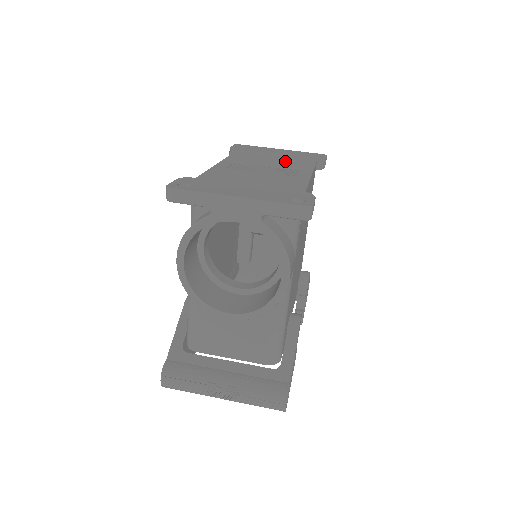
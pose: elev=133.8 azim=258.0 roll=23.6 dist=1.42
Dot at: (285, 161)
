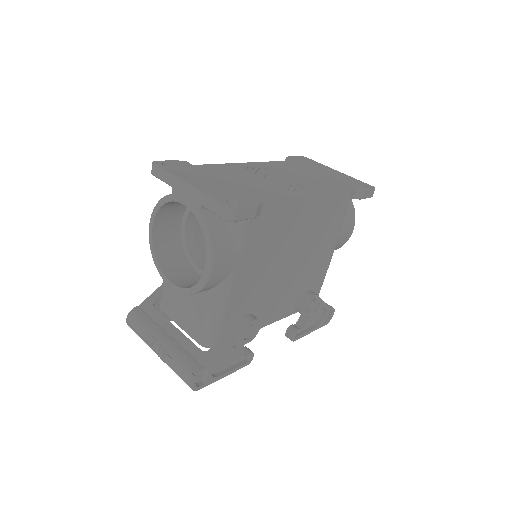
Dot at: (316, 179)
